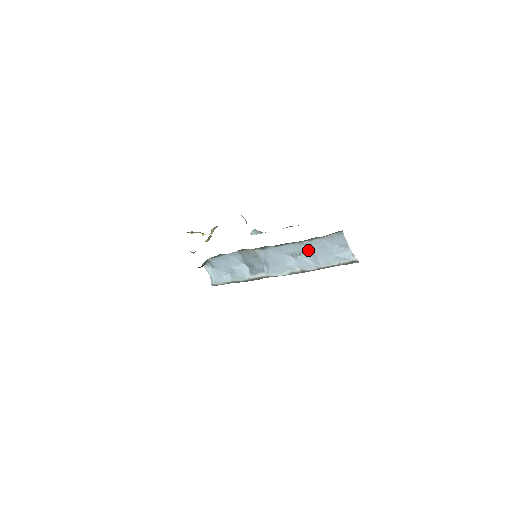
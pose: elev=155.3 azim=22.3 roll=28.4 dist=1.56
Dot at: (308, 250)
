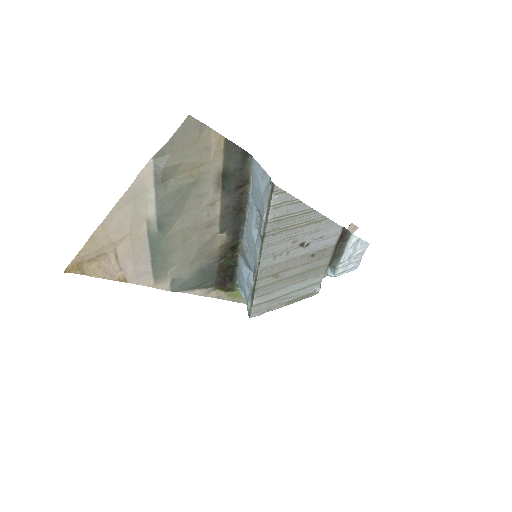
Dot at: (257, 209)
